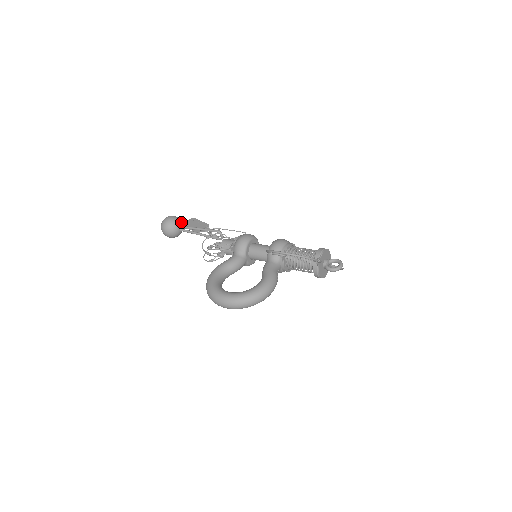
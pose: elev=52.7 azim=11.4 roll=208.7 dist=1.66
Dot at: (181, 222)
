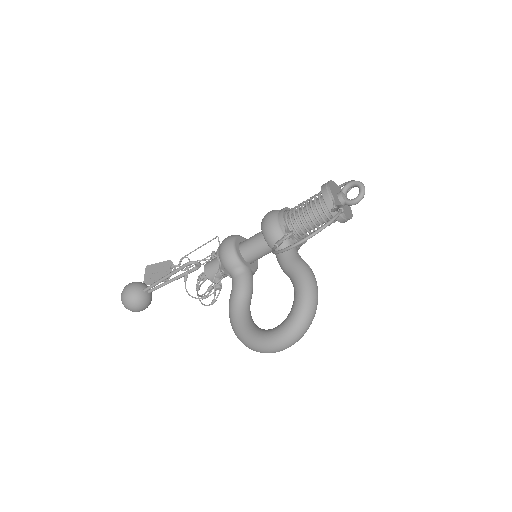
Dot at: (141, 285)
